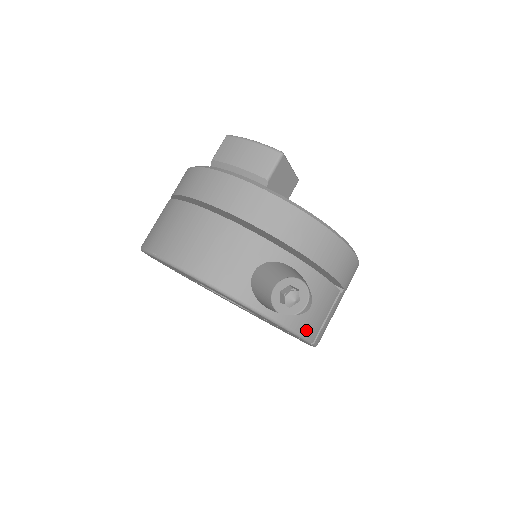
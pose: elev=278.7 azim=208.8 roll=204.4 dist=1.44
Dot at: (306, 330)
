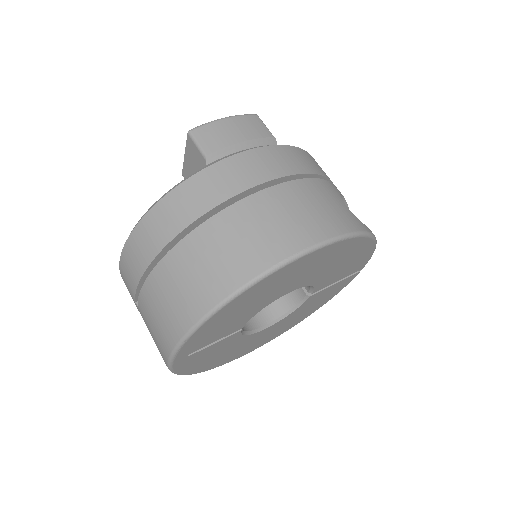
Dot at: occluded
